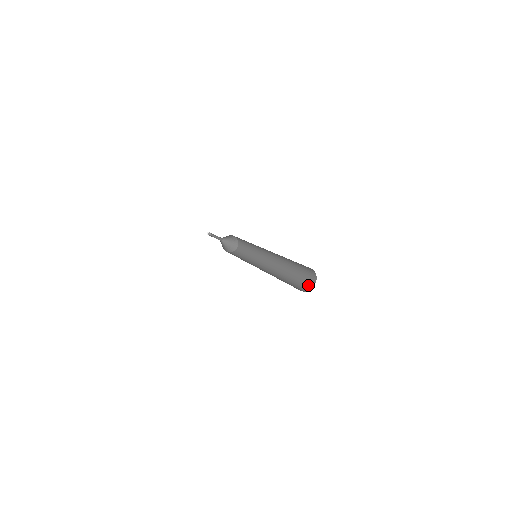
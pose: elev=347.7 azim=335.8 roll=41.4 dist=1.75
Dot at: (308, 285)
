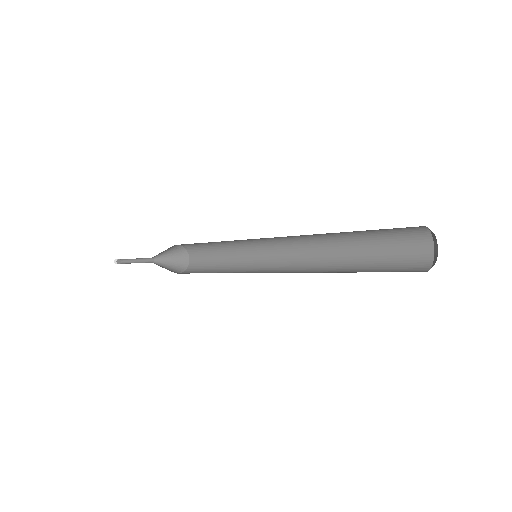
Dot at: (413, 270)
